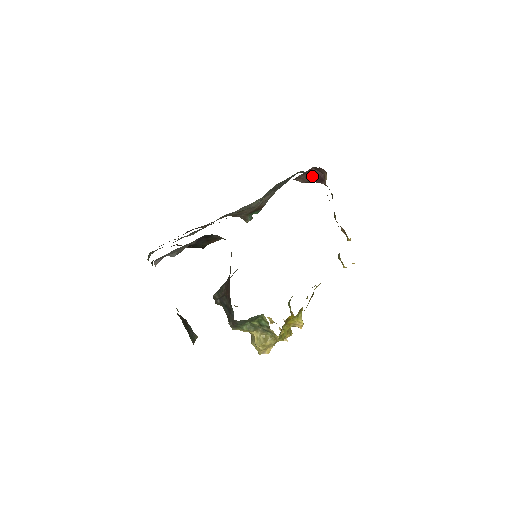
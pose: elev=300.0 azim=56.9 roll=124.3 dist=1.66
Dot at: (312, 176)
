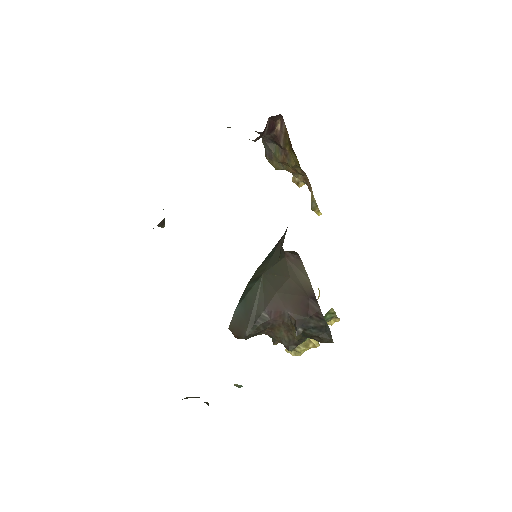
Dot at: (265, 129)
